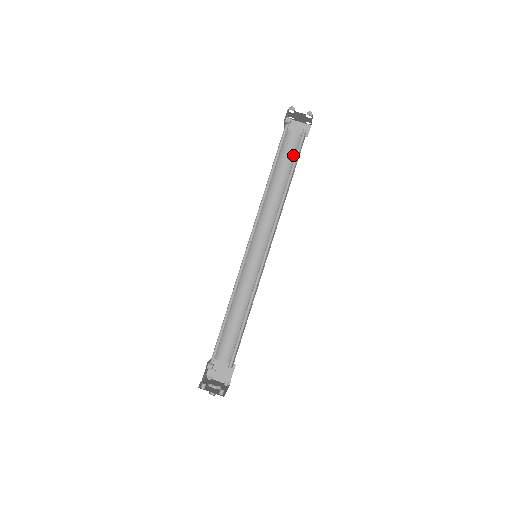
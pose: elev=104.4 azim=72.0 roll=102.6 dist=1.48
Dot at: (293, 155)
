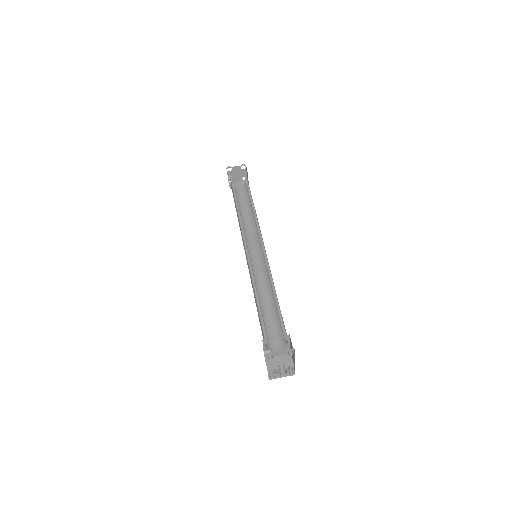
Dot at: (245, 197)
